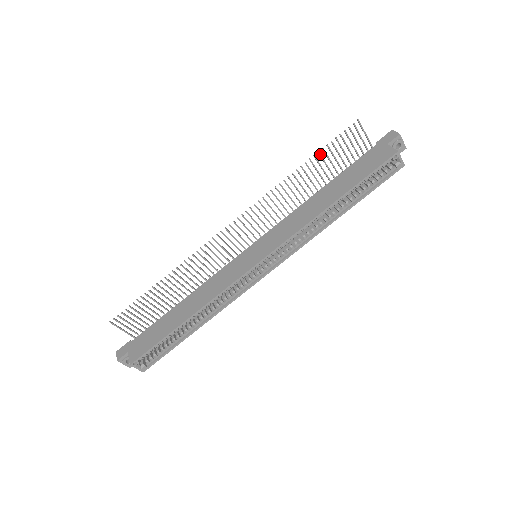
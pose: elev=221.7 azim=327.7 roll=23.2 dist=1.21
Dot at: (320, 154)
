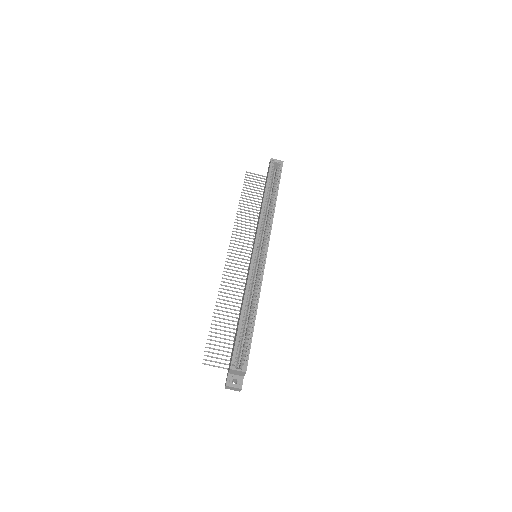
Dot at: (243, 195)
